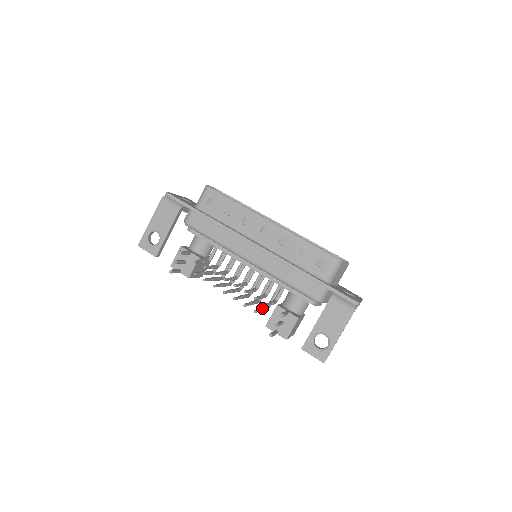
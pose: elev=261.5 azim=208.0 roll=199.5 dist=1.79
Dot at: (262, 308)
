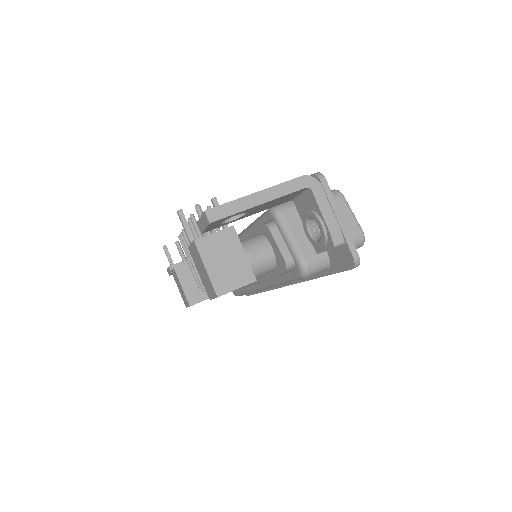
Dot at: occluded
